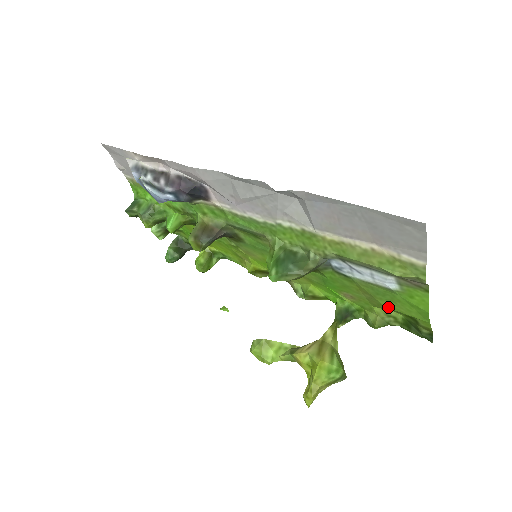
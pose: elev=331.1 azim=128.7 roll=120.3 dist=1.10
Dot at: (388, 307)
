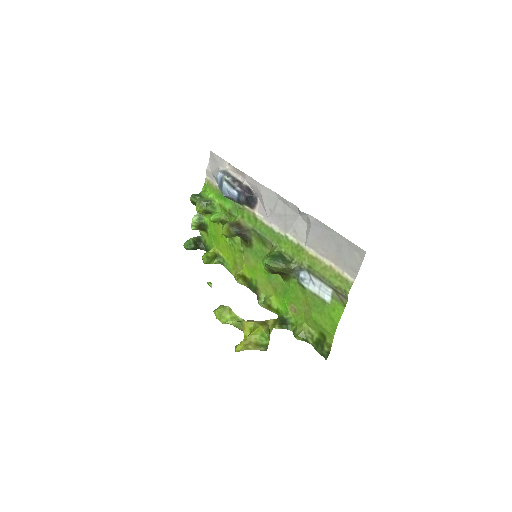
Dot at: (315, 319)
